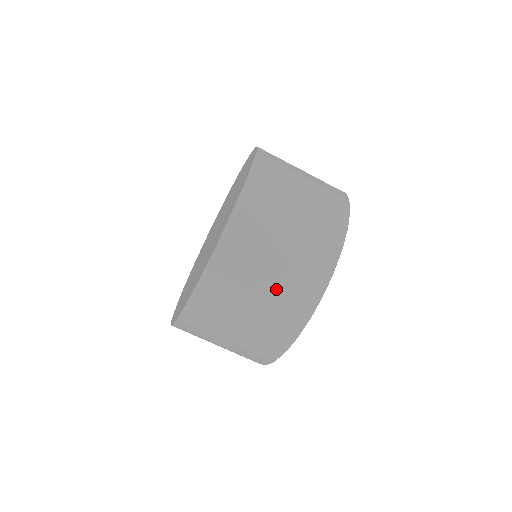
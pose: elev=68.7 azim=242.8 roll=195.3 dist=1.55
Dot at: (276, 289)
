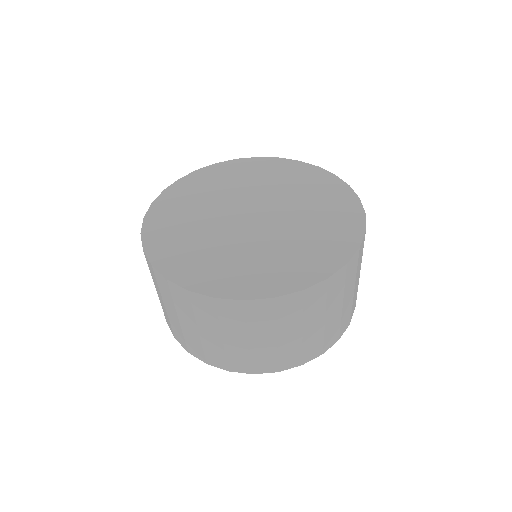
Dot at: (356, 288)
